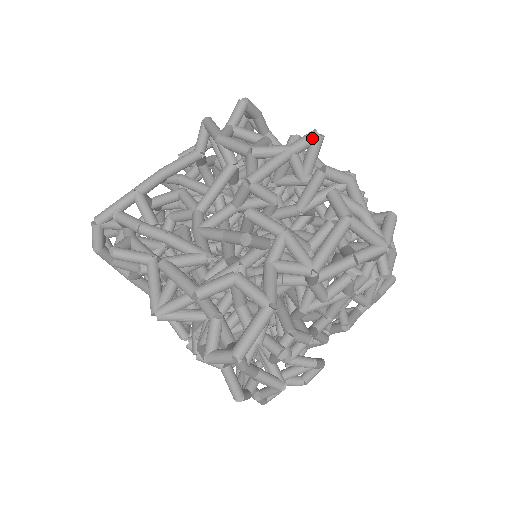
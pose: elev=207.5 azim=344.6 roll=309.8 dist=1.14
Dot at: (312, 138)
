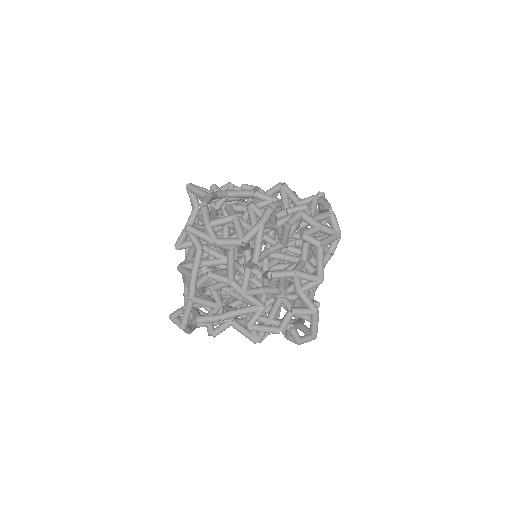
Dot at: (271, 213)
